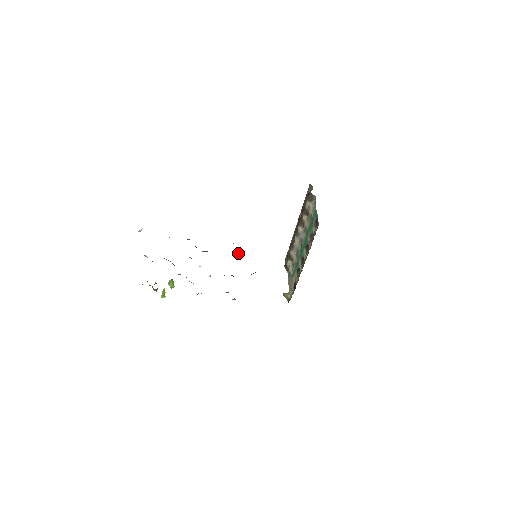
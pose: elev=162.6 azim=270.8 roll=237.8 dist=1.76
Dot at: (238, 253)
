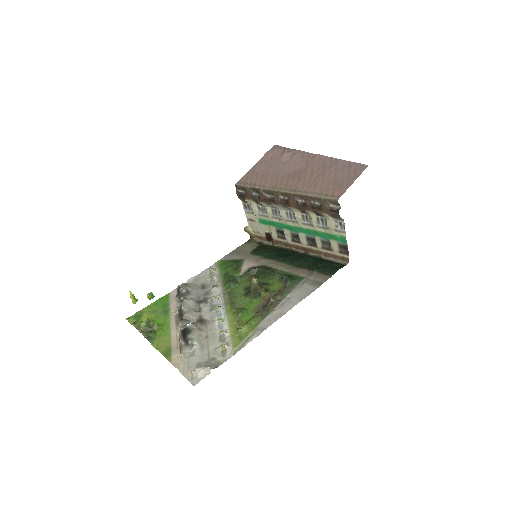
Dot at: (258, 284)
